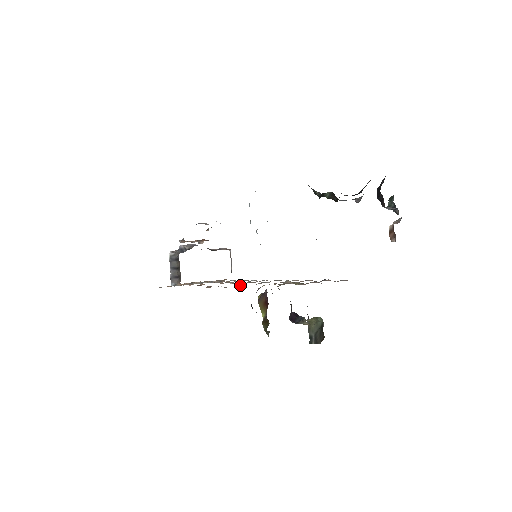
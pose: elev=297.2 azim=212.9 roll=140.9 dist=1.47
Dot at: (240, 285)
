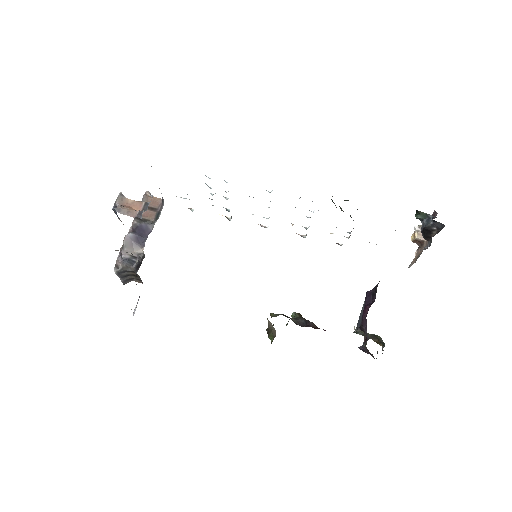
Dot at: occluded
